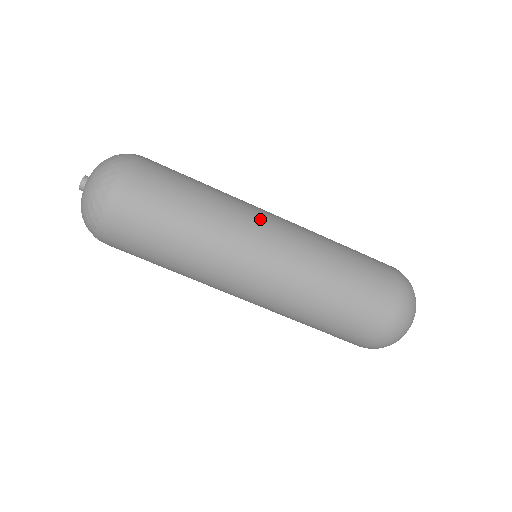
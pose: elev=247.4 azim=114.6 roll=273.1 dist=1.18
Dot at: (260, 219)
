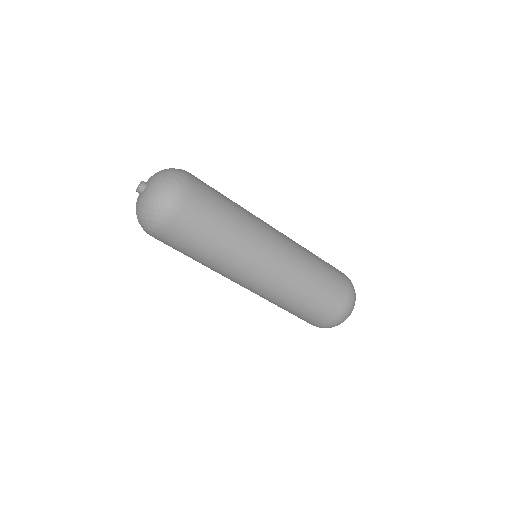
Dot at: (267, 243)
